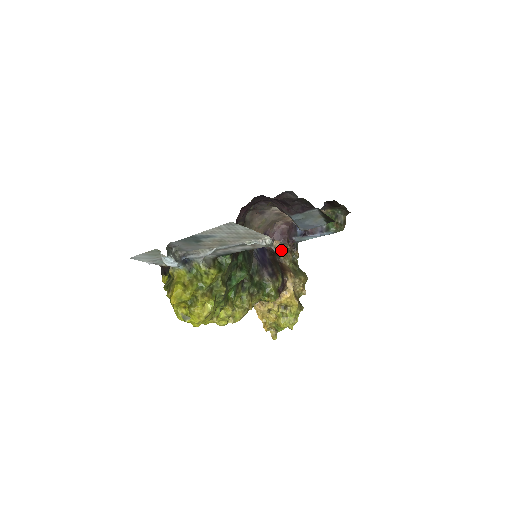
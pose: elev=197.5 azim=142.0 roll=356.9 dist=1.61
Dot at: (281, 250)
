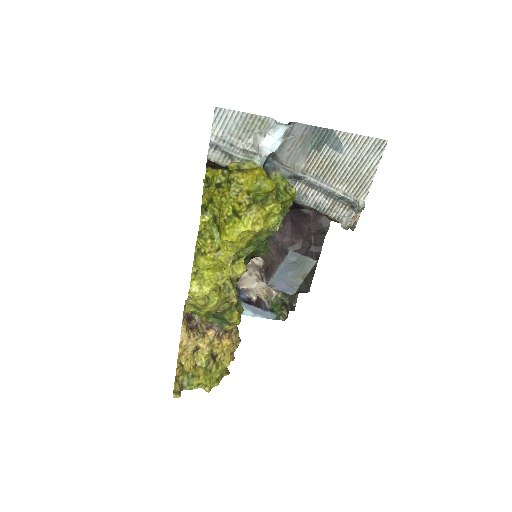
Dot at: occluded
